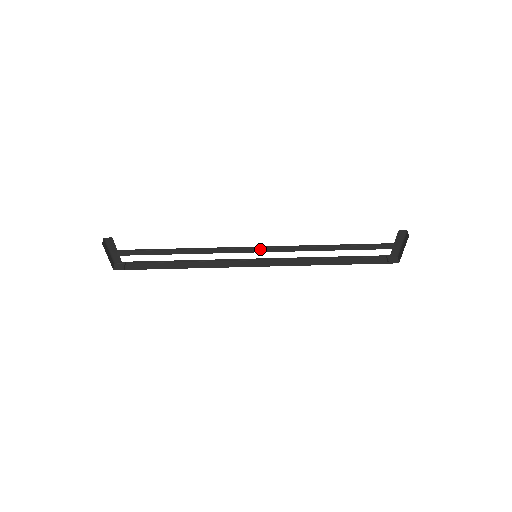
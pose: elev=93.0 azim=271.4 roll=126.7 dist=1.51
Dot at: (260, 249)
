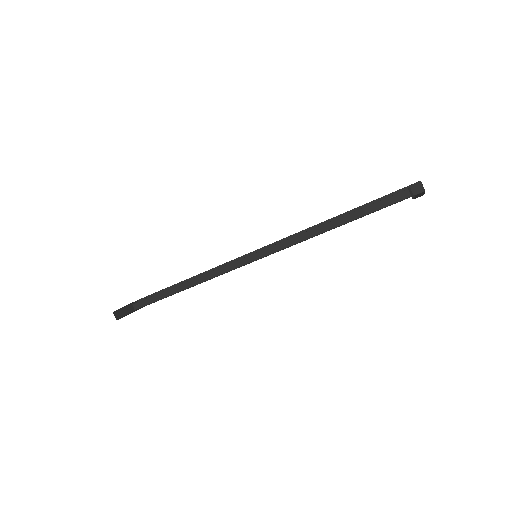
Dot at: (256, 255)
